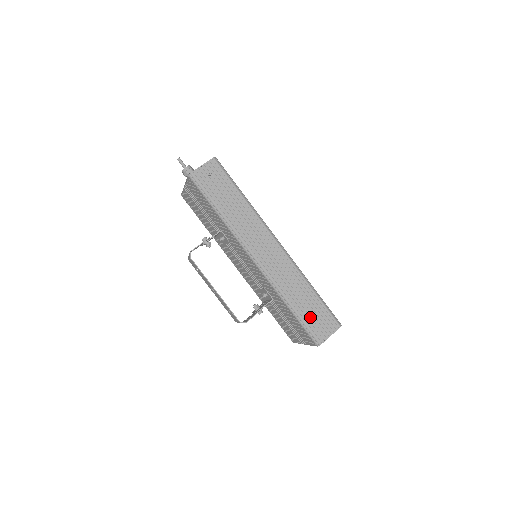
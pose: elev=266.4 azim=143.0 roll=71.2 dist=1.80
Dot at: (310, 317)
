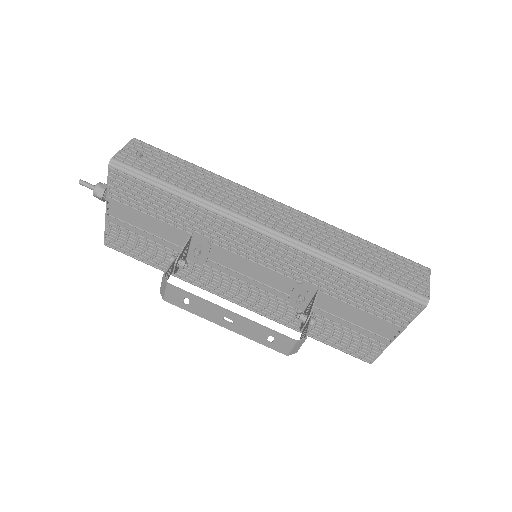
Dot at: (388, 271)
